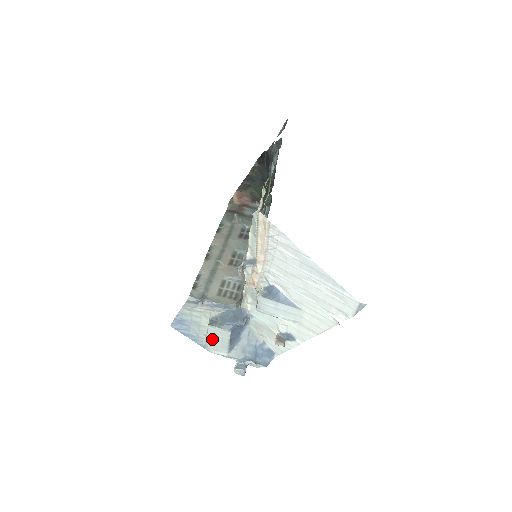
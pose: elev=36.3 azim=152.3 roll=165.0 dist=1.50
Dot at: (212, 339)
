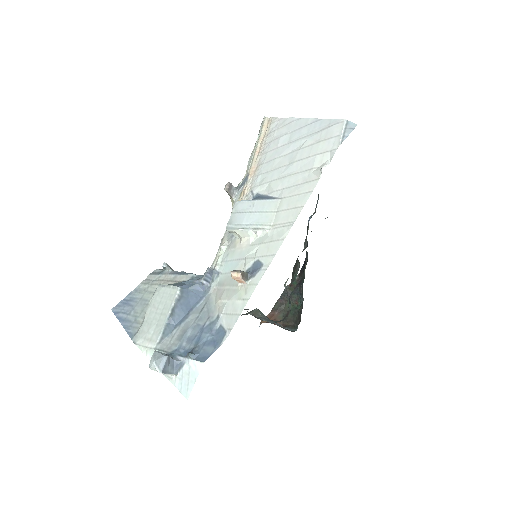
Dot at: (151, 313)
